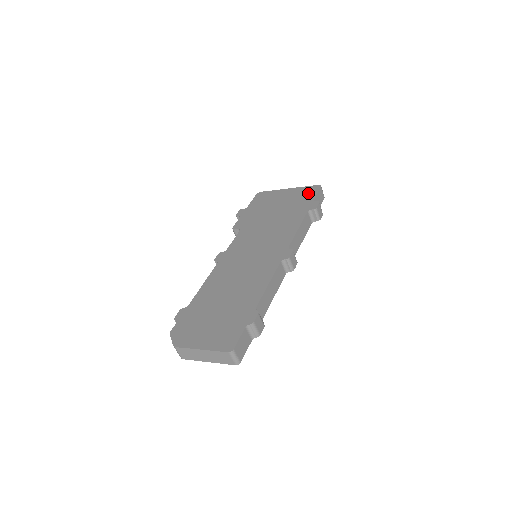
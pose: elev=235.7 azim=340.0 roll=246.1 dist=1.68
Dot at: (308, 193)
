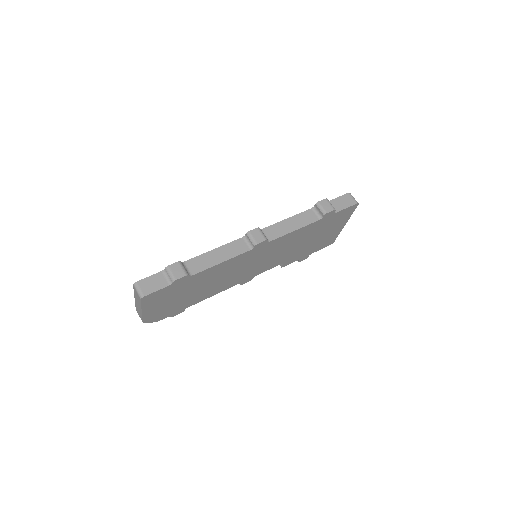
Dot at: occluded
